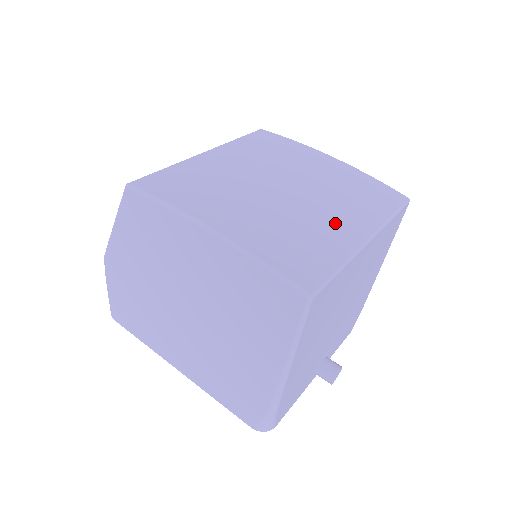
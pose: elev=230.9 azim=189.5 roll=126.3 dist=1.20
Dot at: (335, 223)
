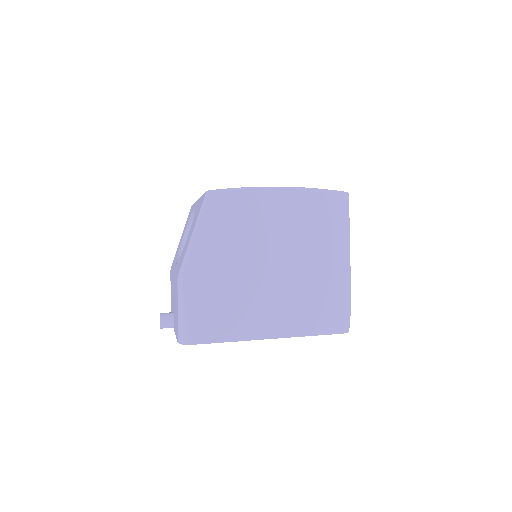
Dot at: occluded
